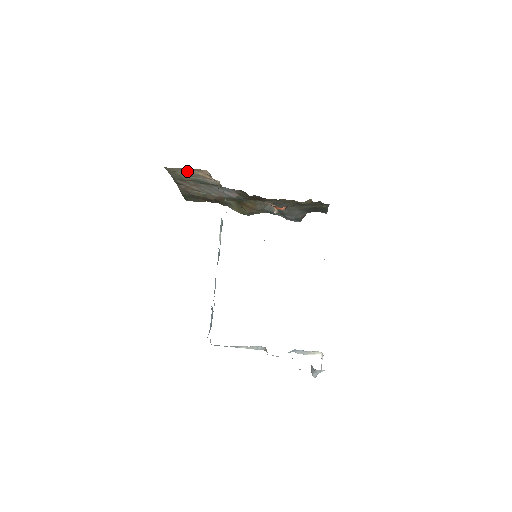
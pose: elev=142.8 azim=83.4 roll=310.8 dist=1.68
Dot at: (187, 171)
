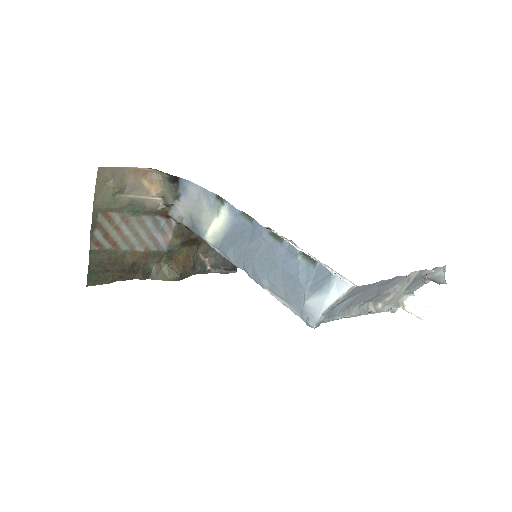
Dot at: (126, 177)
